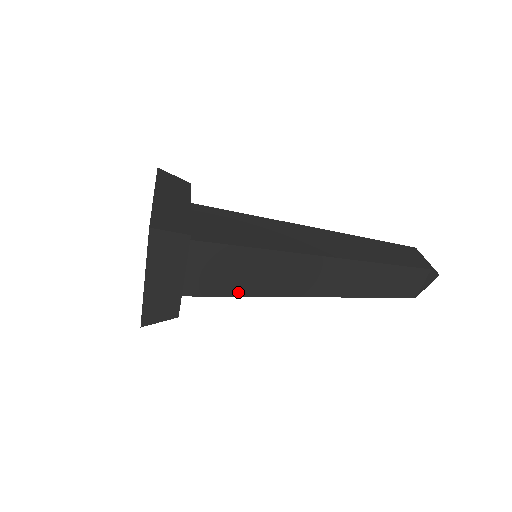
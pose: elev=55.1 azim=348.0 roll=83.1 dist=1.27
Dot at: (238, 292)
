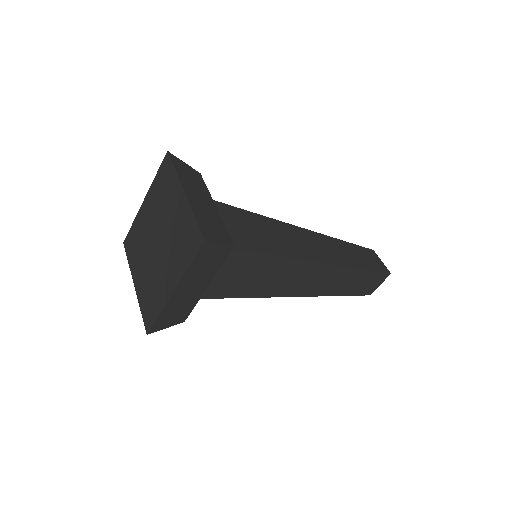
Dot at: (241, 294)
